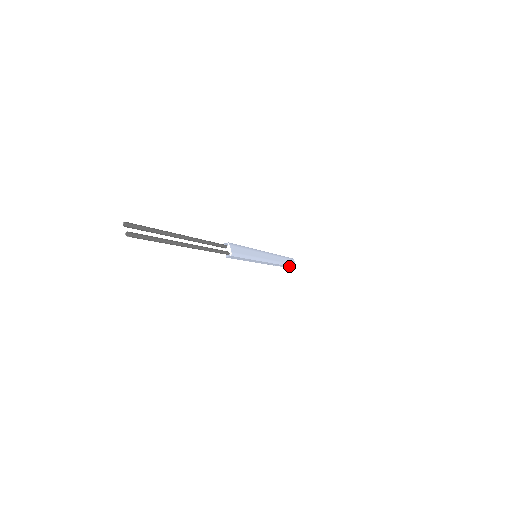
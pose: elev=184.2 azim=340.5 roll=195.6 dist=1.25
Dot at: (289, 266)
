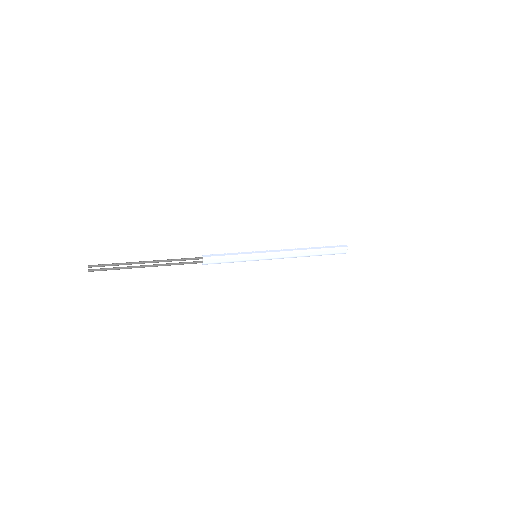
Dot at: (329, 254)
